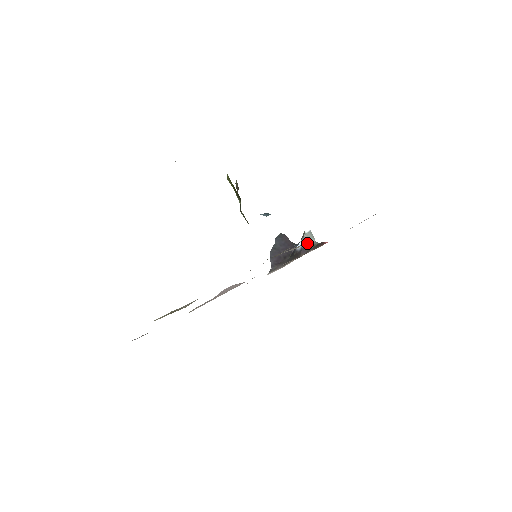
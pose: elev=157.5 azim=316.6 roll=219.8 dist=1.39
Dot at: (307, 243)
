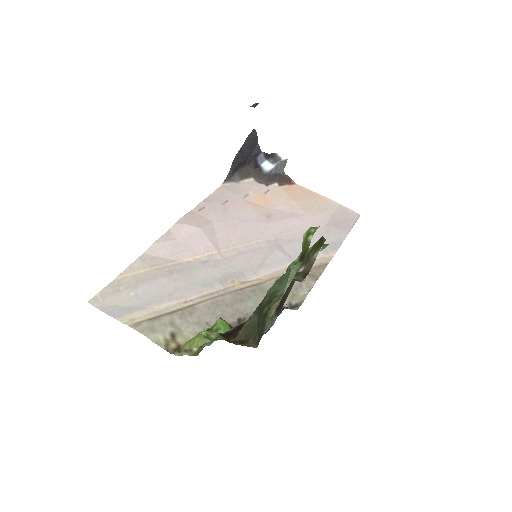
Dot at: (276, 169)
